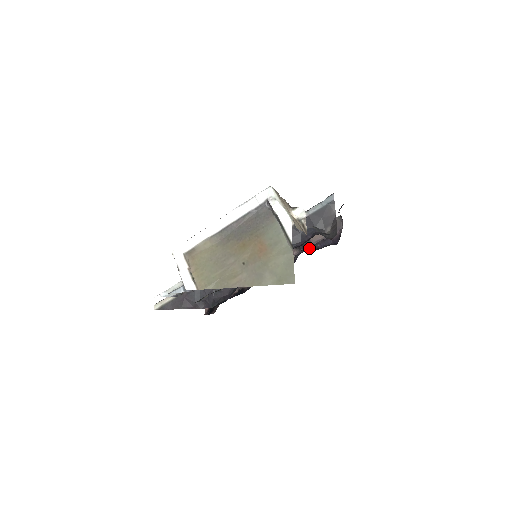
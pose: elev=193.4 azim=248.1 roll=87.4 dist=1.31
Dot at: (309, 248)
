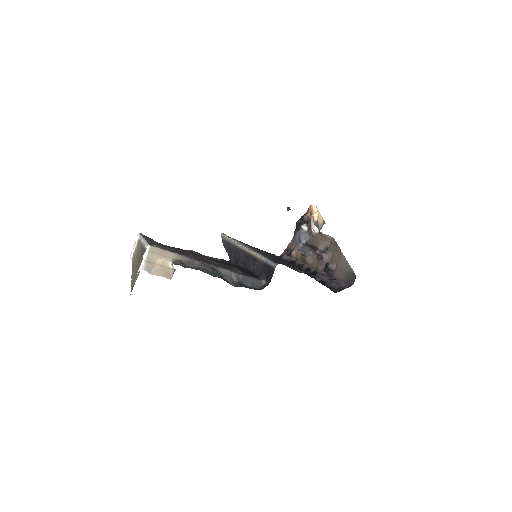
Dot at: (325, 277)
